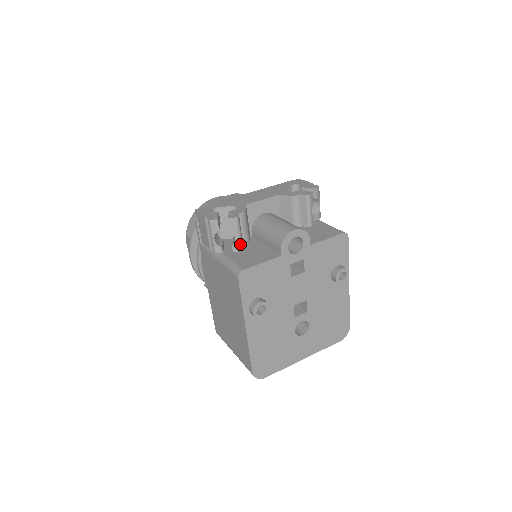
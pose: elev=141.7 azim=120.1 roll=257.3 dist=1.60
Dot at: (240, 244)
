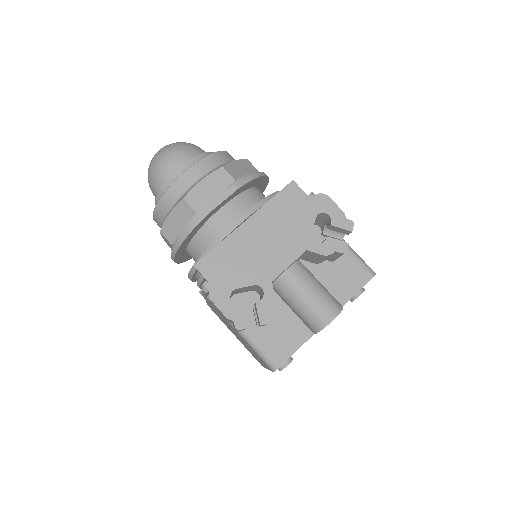
Dot at: occluded
